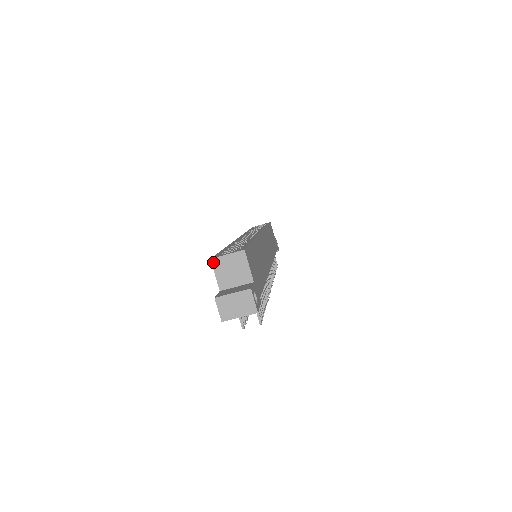
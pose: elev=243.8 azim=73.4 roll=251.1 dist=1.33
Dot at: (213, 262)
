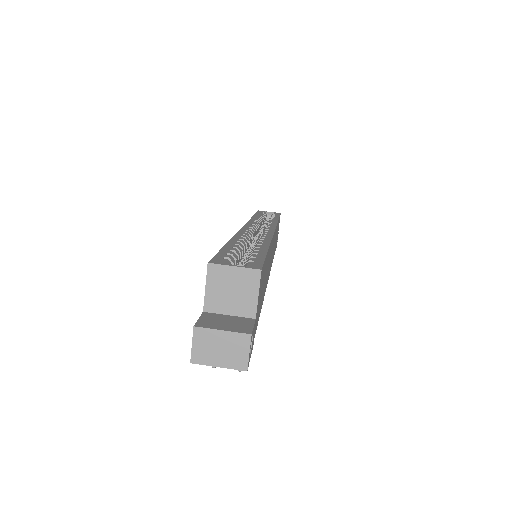
Dot at: (210, 269)
